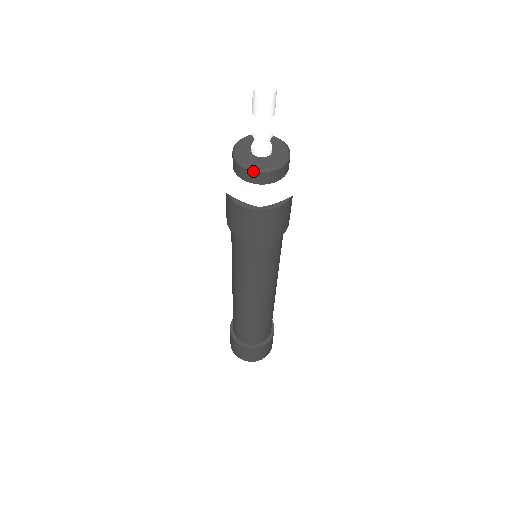
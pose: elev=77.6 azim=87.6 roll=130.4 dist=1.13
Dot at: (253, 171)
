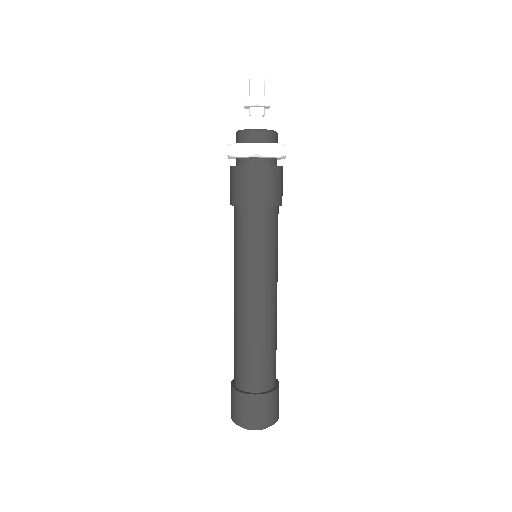
Dot at: (251, 131)
